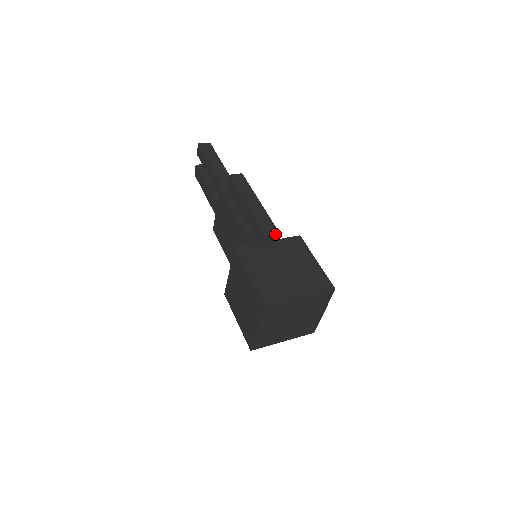
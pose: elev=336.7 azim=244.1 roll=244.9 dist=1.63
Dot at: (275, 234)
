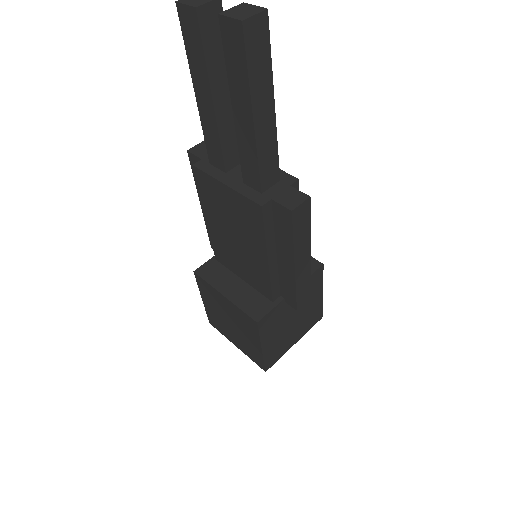
Dot at: occluded
